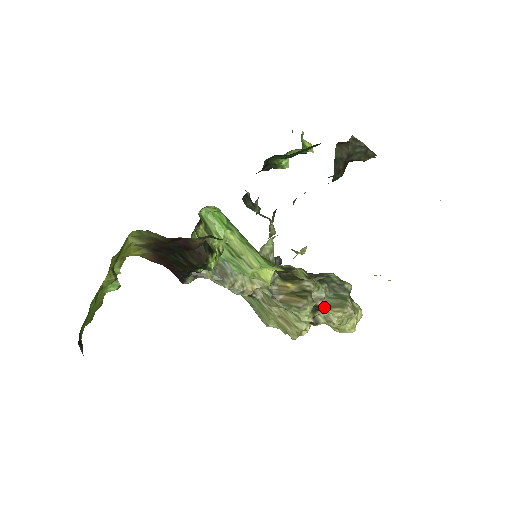
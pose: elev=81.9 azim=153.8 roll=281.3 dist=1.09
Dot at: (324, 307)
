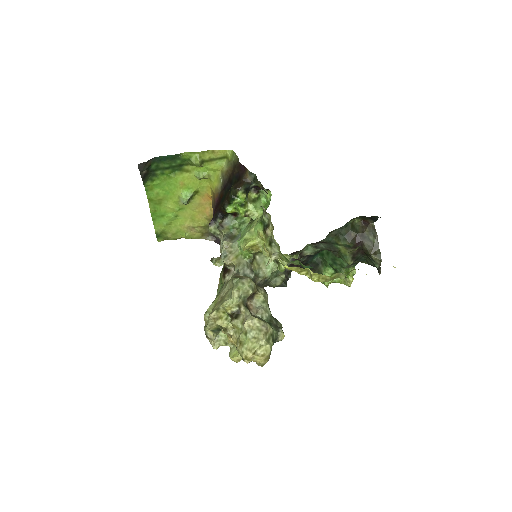
Dot at: (252, 314)
